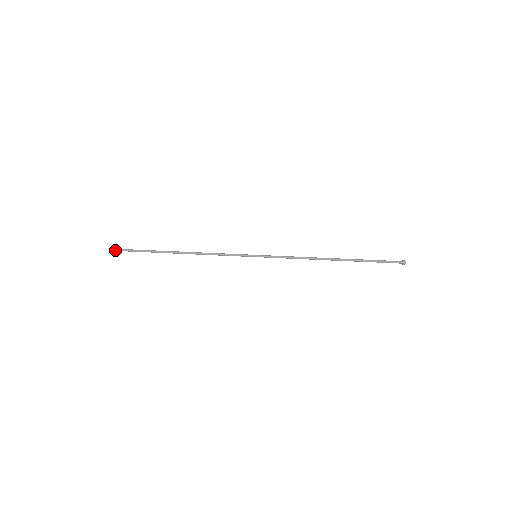
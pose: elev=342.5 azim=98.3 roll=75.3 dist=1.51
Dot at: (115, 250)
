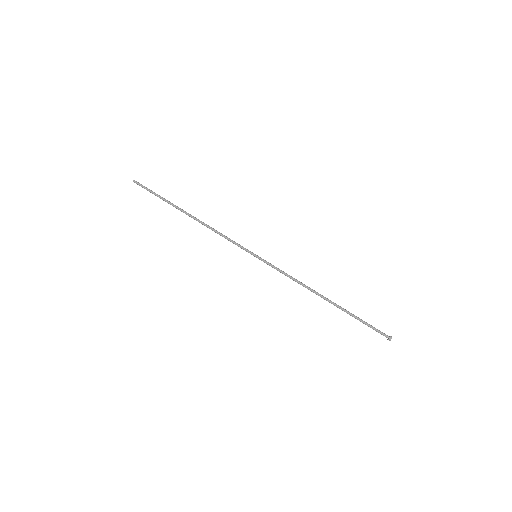
Dot at: (134, 181)
